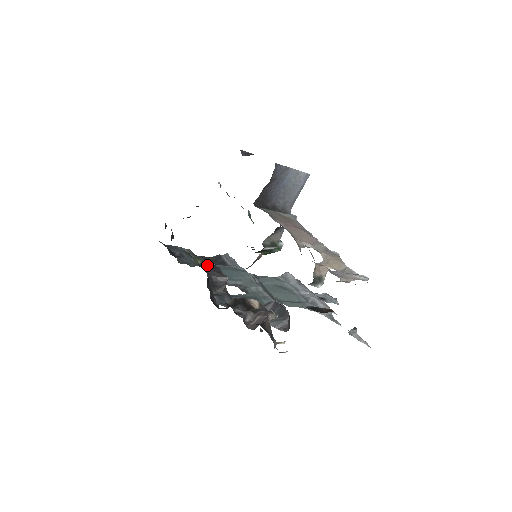
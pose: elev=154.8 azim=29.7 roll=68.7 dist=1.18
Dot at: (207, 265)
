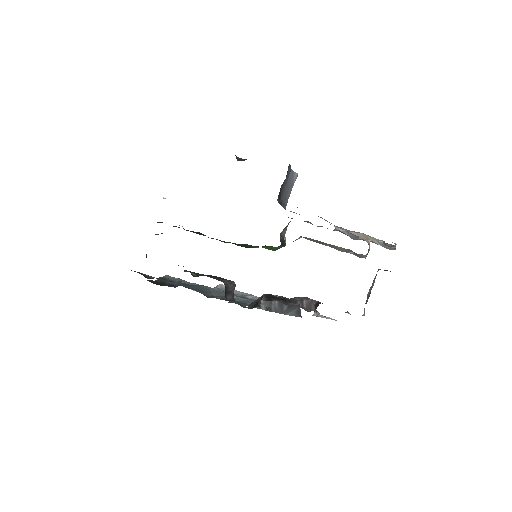
Dot at: (206, 275)
